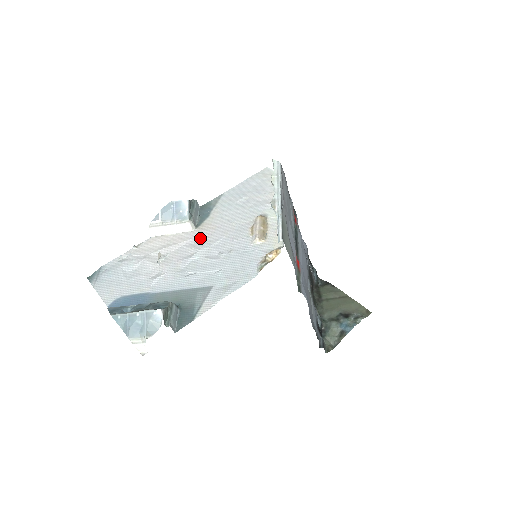
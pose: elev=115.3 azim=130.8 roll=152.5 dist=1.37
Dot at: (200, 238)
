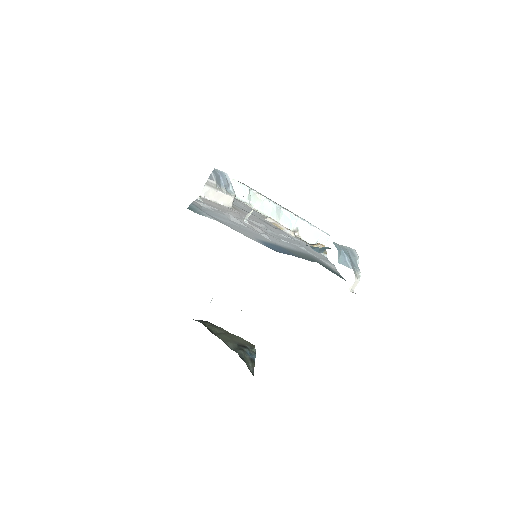
Dot at: occluded
